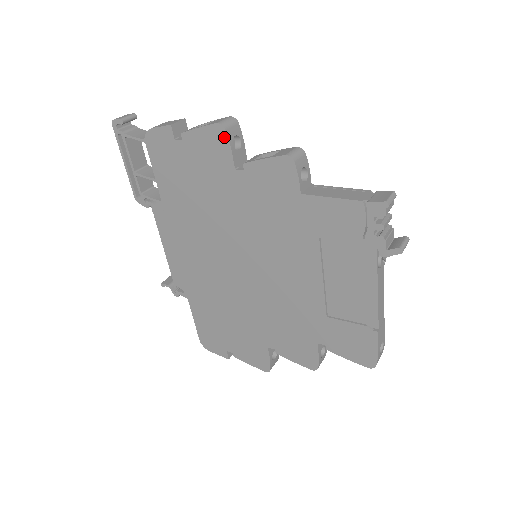
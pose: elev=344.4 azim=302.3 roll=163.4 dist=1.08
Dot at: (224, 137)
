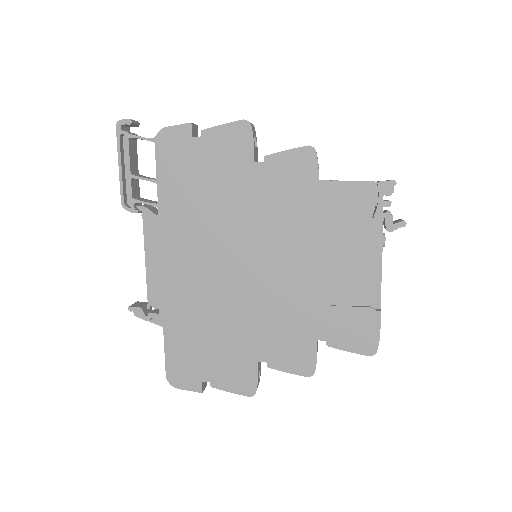
Dot at: (249, 132)
